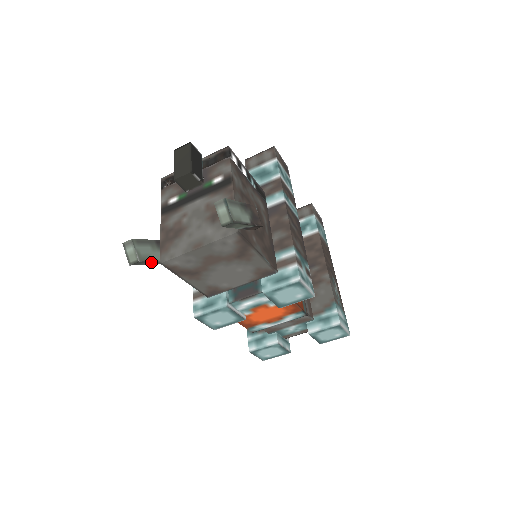
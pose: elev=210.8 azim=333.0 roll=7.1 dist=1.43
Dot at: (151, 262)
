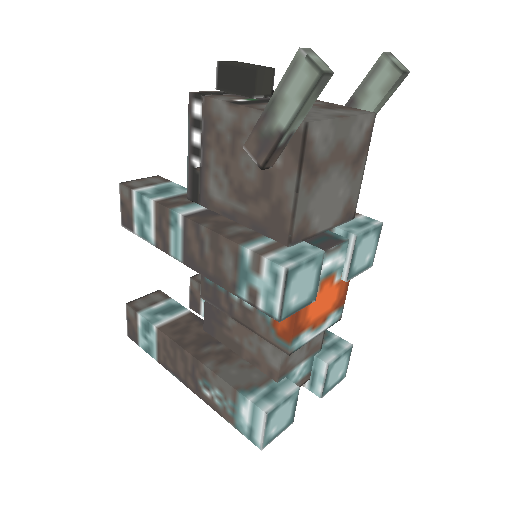
Dot at: (304, 111)
